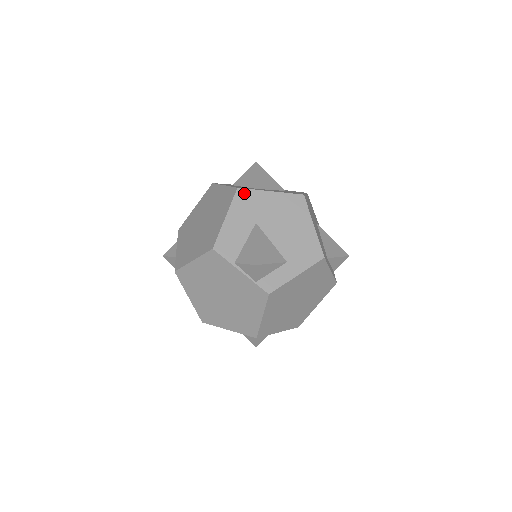
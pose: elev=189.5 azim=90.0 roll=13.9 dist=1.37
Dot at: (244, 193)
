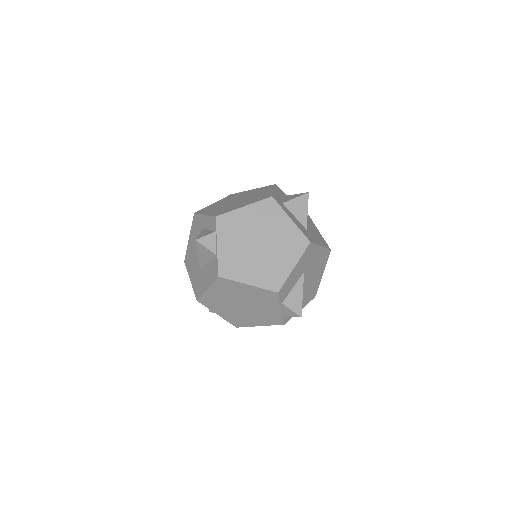
Dot at: (311, 247)
